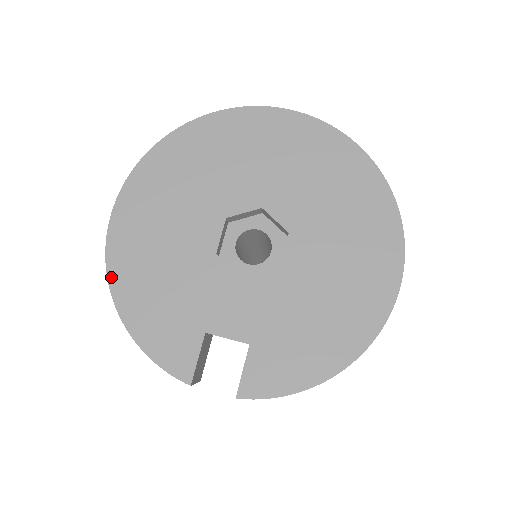
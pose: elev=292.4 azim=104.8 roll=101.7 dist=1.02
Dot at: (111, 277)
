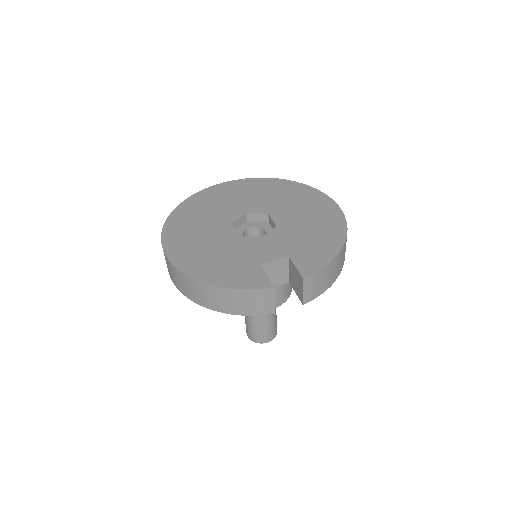
Dot at: (185, 271)
